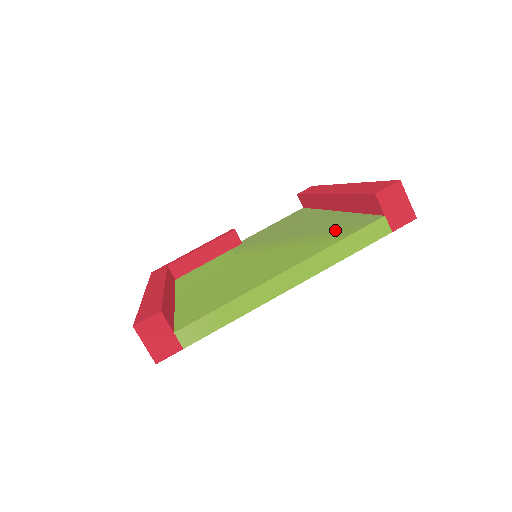
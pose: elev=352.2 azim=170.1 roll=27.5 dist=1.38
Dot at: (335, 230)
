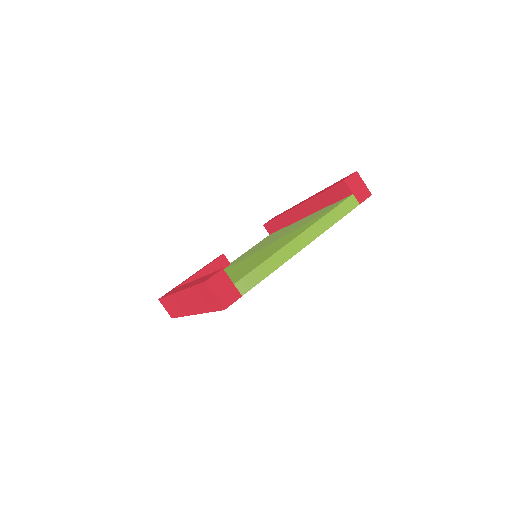
Dot at: (319, 214)
